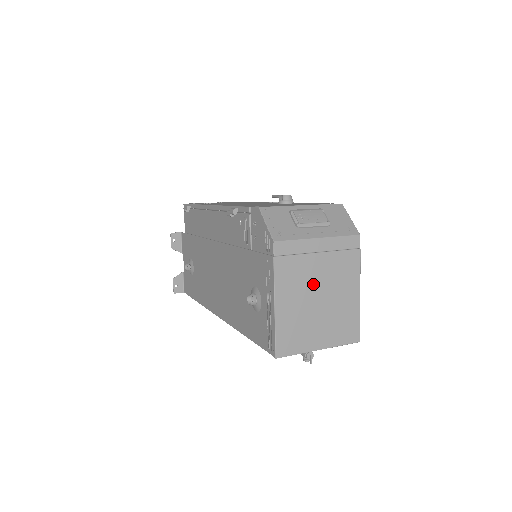
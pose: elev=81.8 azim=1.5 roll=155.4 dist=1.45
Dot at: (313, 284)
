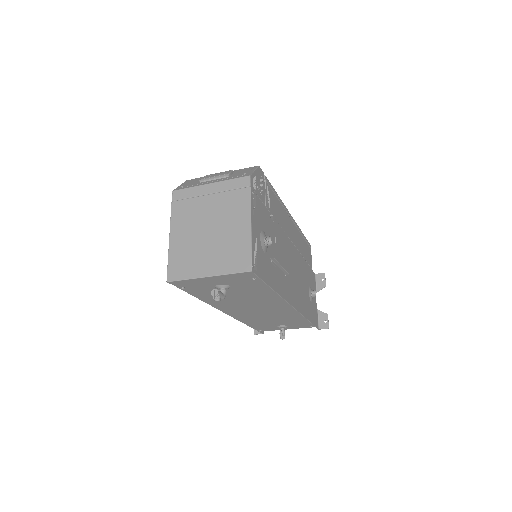
Dot at: (203, 220)
